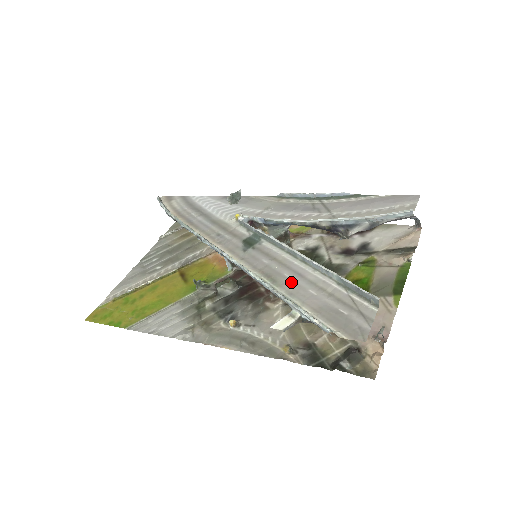
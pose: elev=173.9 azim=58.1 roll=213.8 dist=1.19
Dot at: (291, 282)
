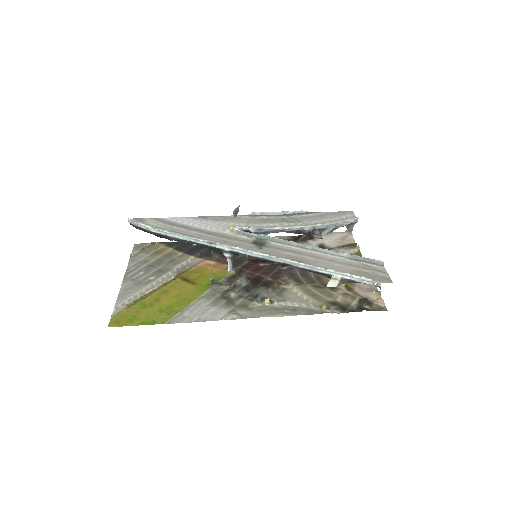
Dot at: (317, 262)
